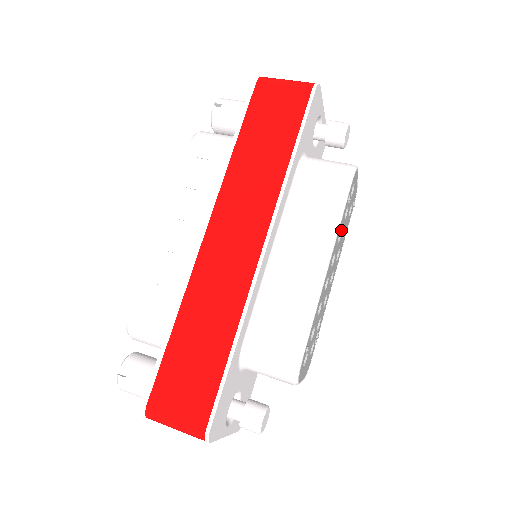
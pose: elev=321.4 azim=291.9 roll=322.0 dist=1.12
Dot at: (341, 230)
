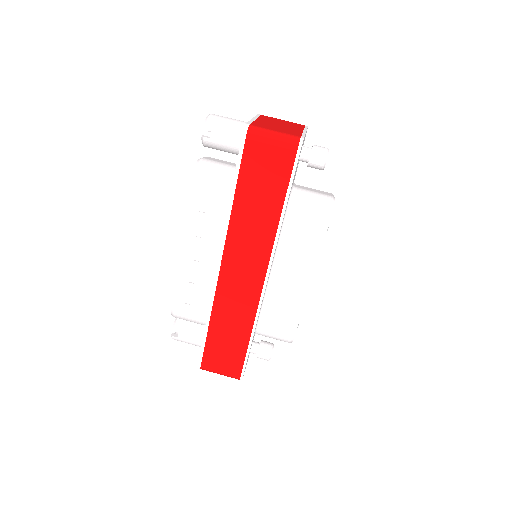
Dot at: occluded
